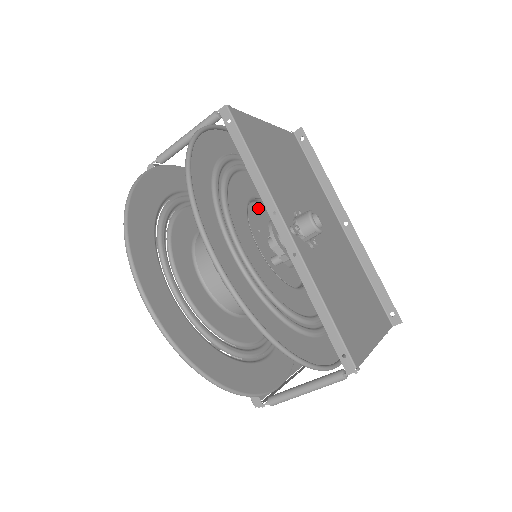
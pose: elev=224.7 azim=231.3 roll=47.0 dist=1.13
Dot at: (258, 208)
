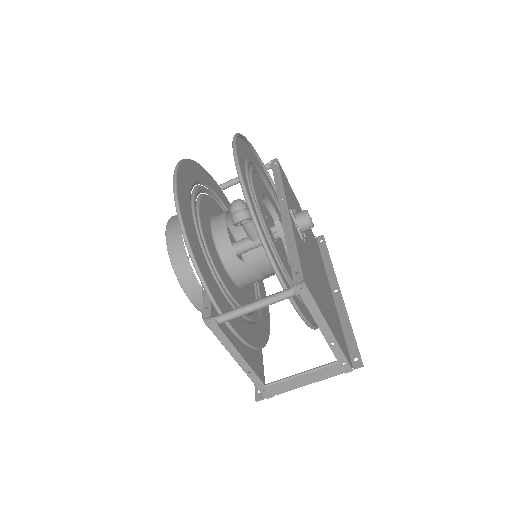
Dot at: (272, 218)
